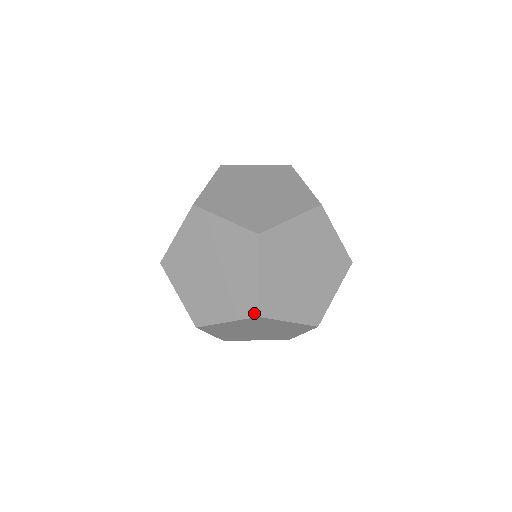
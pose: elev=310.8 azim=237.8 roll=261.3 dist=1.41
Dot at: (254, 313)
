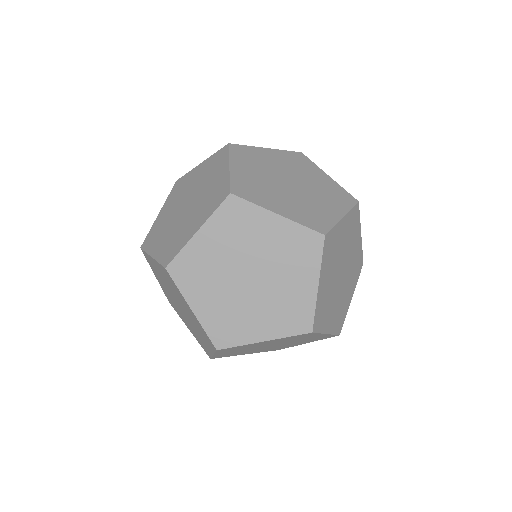
Dot at: (307, 328)
